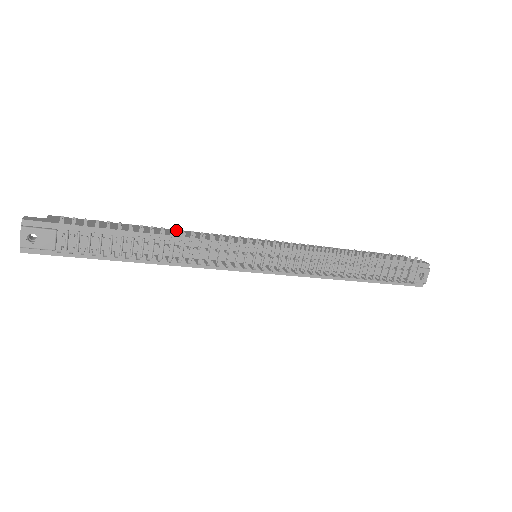
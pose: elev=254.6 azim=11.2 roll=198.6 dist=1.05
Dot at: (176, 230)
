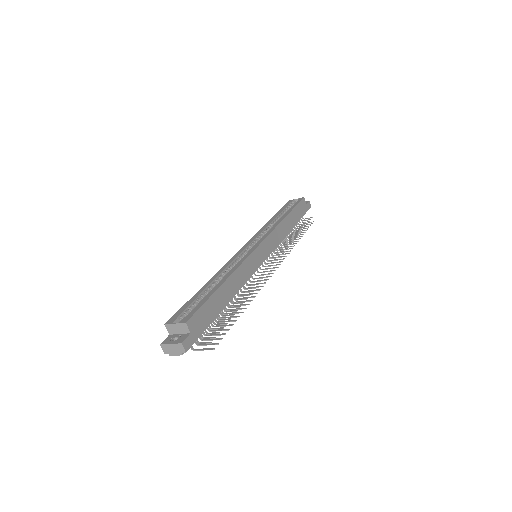
Dot at: (235, 273)
